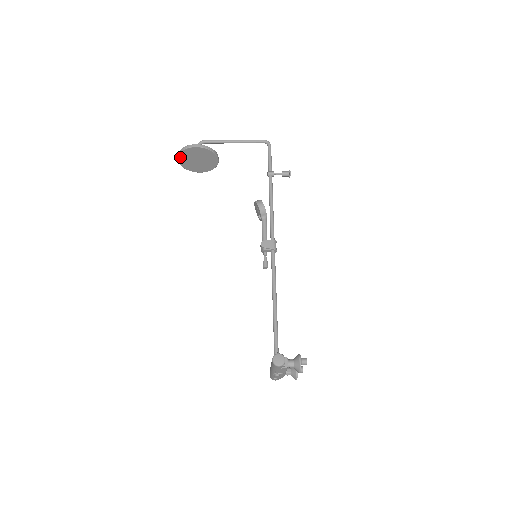
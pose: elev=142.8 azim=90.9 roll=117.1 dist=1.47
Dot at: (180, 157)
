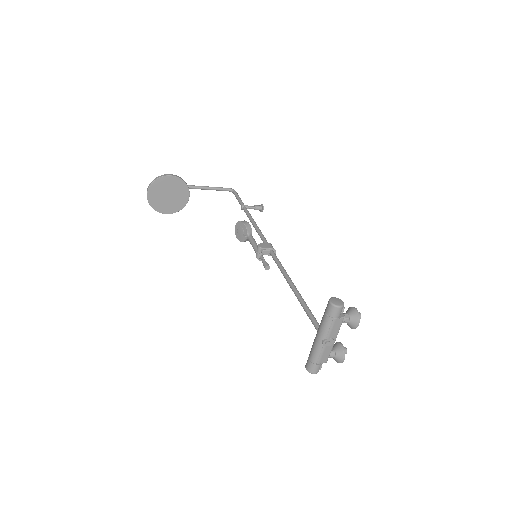
Dot at: (151, 189)
